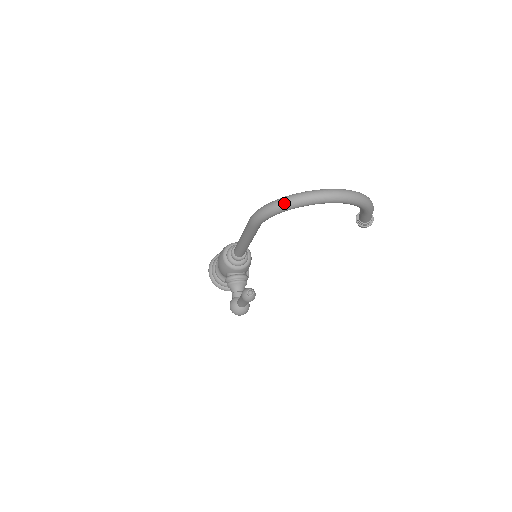
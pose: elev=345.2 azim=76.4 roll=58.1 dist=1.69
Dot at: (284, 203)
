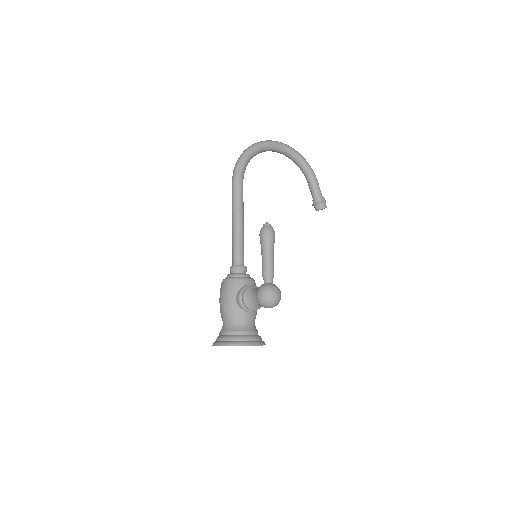
Dot at: (250, 146)
